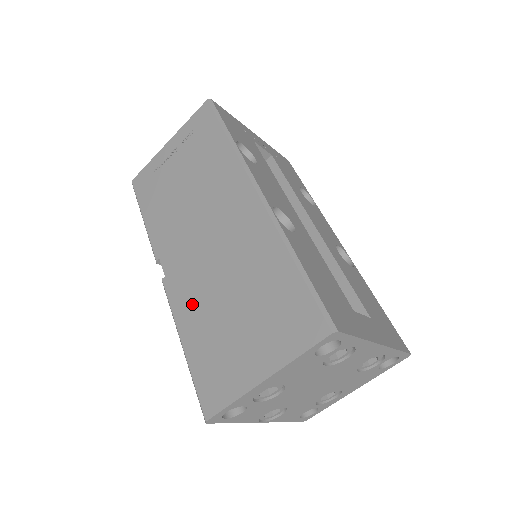
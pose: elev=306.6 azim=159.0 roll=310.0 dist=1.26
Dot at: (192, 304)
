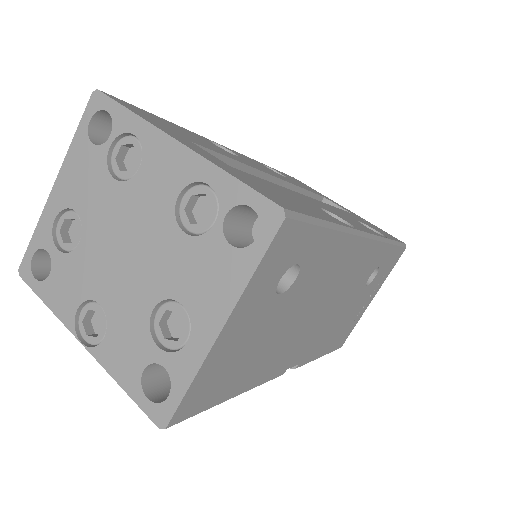
Dot at: occluded
